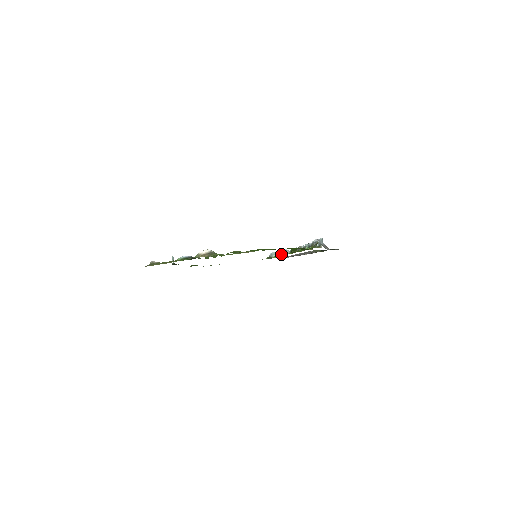
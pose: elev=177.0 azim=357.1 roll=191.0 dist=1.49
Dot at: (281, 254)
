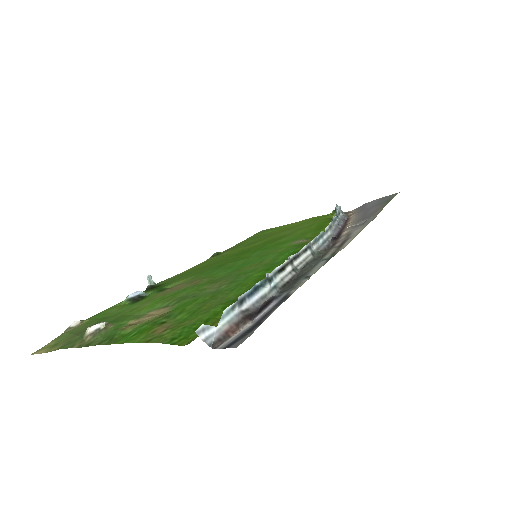
Dot at: occluded
